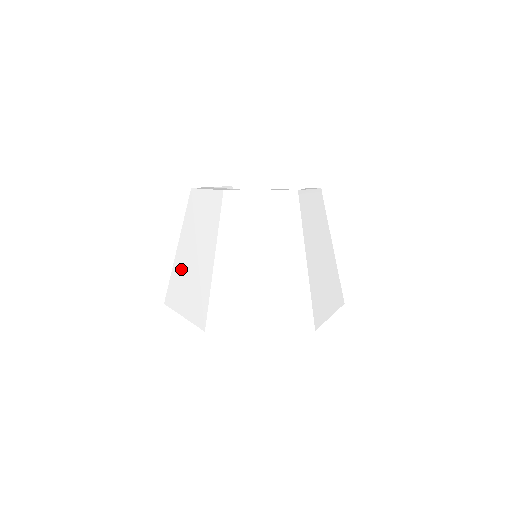
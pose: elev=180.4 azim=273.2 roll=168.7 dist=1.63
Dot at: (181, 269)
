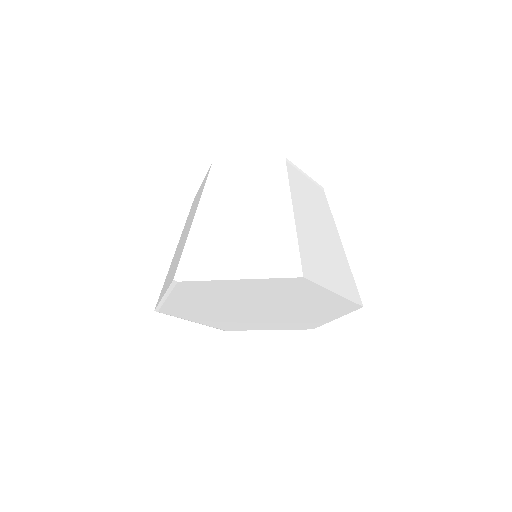
Dot at: occluded
